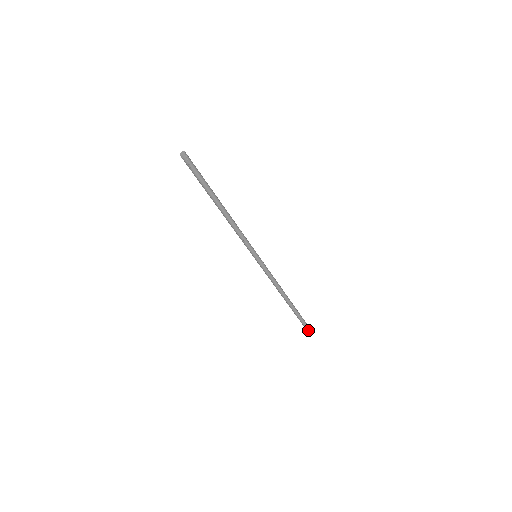
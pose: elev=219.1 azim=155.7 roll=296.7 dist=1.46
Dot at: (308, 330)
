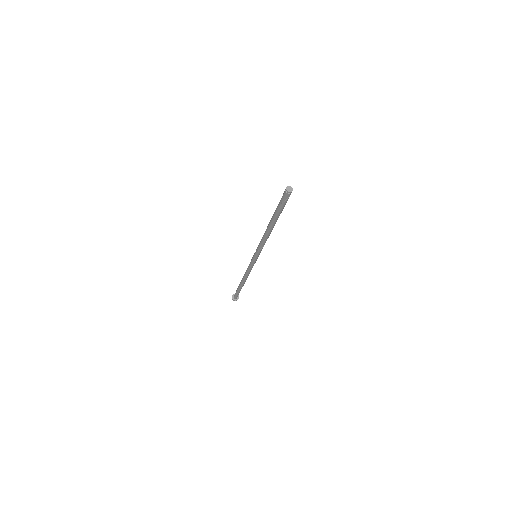
Dot at: (236, 298)
